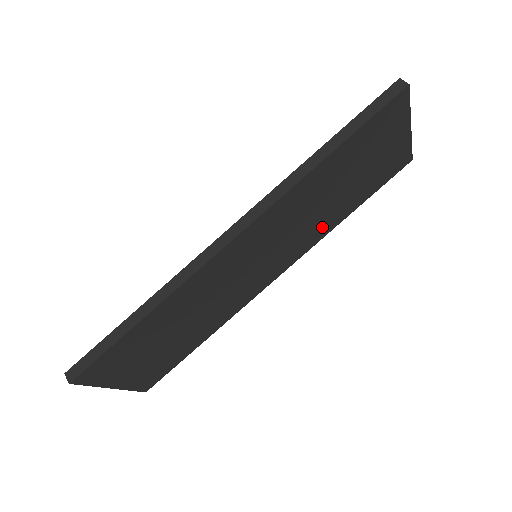
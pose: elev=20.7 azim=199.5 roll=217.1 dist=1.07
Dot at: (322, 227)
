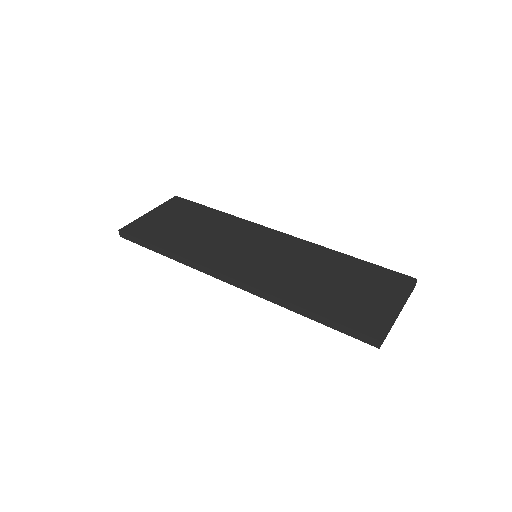
Dot at: occluded
